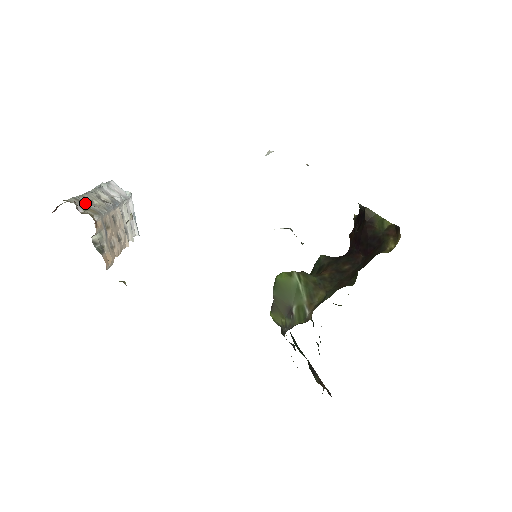
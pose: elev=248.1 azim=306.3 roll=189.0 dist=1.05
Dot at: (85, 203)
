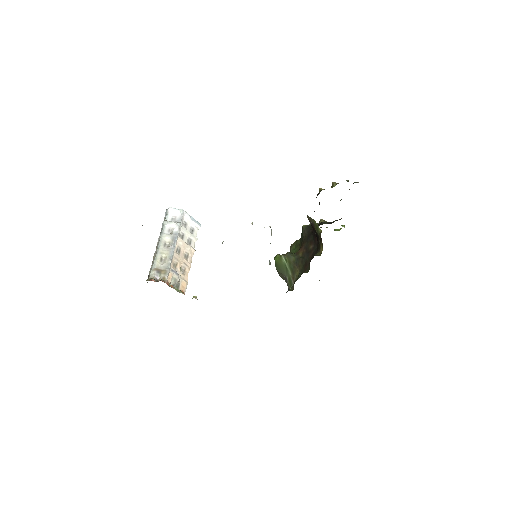
Dot at: (159, 267)
